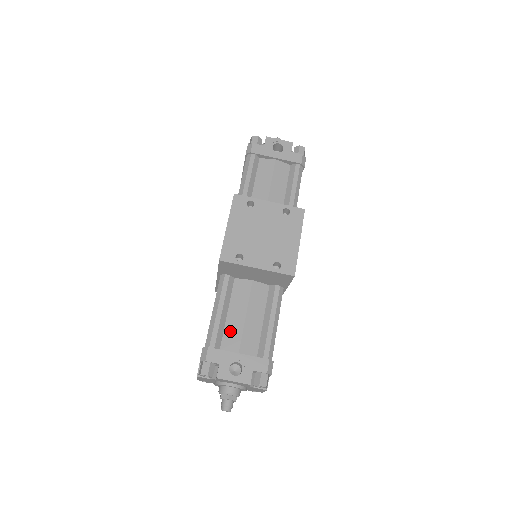
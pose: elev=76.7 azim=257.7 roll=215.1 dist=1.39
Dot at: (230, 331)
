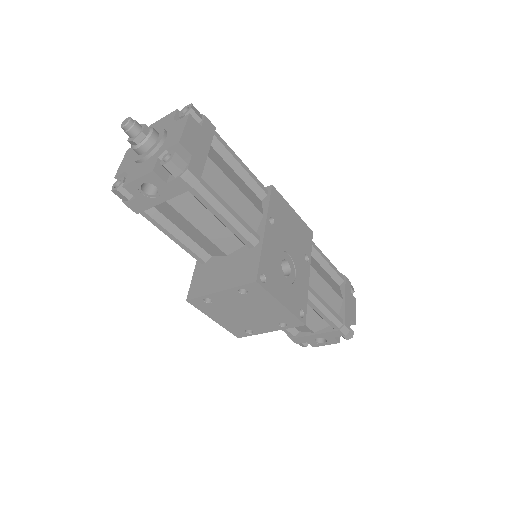
Dot at: occluded
